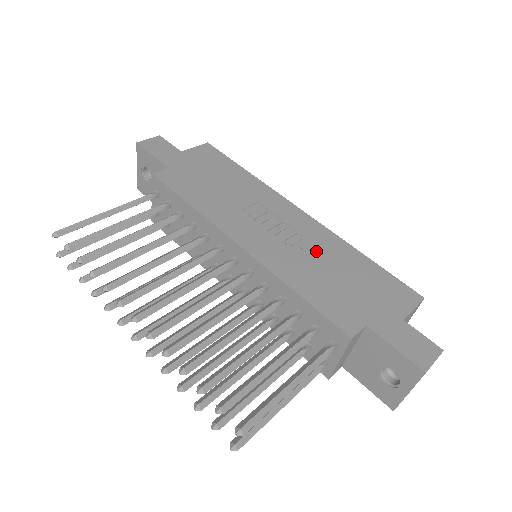
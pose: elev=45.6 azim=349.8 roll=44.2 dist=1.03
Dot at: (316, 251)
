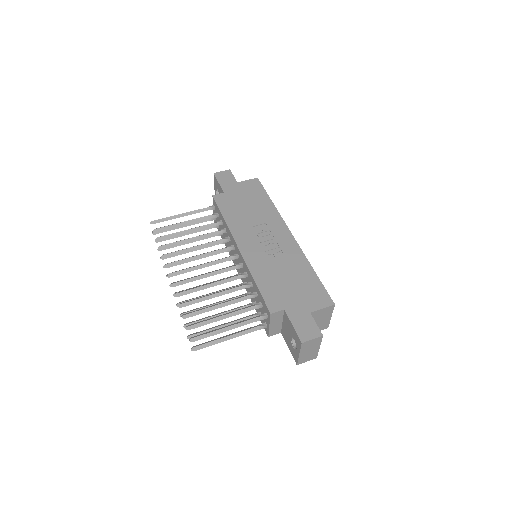
Dot at: (283, 261)
